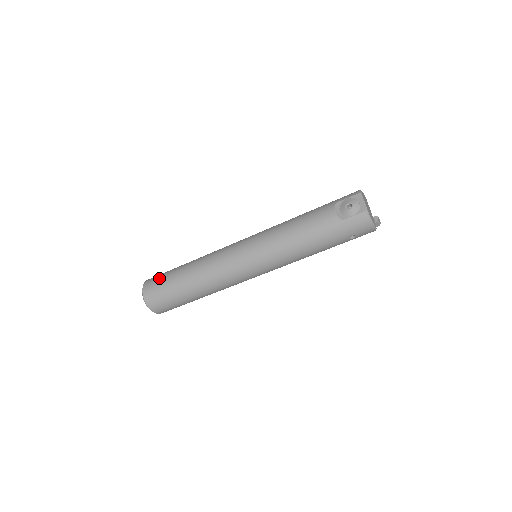
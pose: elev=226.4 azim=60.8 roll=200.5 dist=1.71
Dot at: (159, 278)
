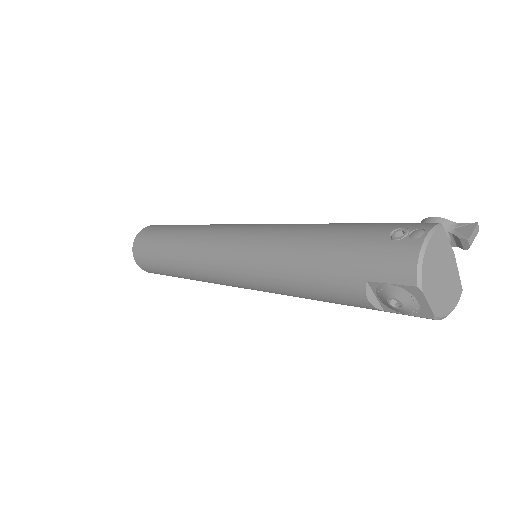
Dot at: (146, 260)
